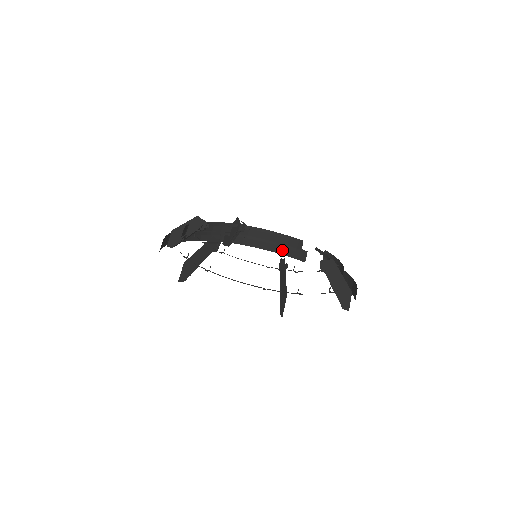
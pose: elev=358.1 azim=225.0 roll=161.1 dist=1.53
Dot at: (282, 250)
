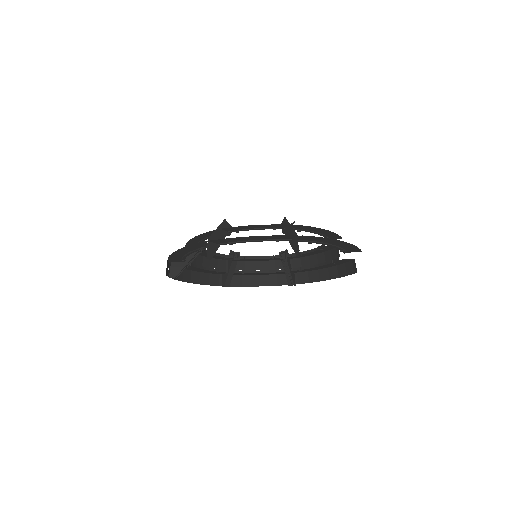
Dot at: (341, 272)
